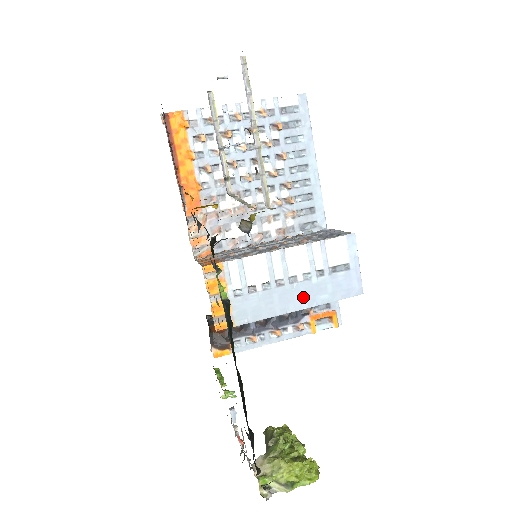
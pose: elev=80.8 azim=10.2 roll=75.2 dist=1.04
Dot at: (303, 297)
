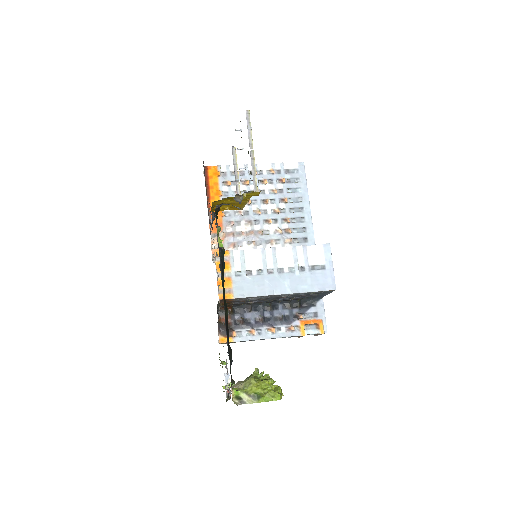
Dot at: (288, 285)
